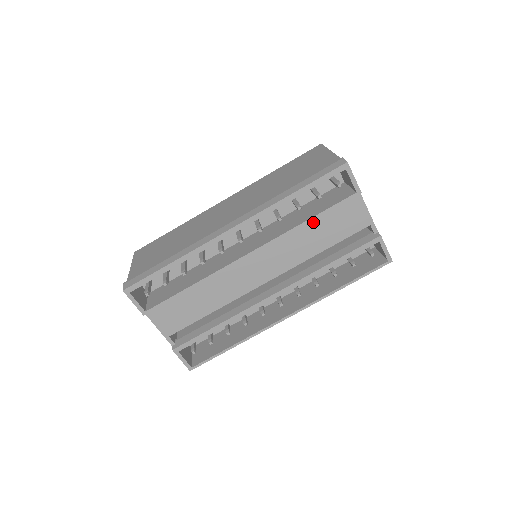
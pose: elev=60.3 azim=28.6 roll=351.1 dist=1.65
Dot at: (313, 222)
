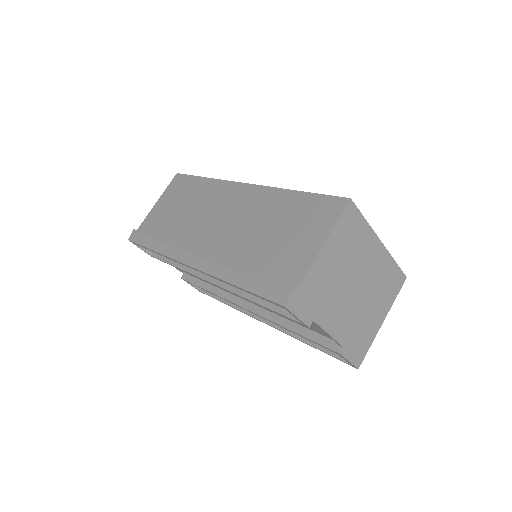
Dot at: occluded
